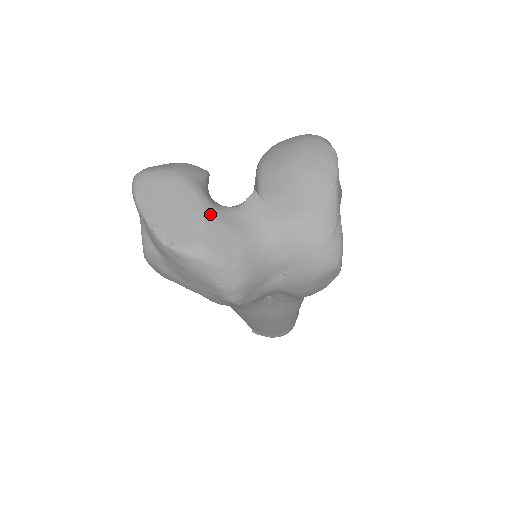
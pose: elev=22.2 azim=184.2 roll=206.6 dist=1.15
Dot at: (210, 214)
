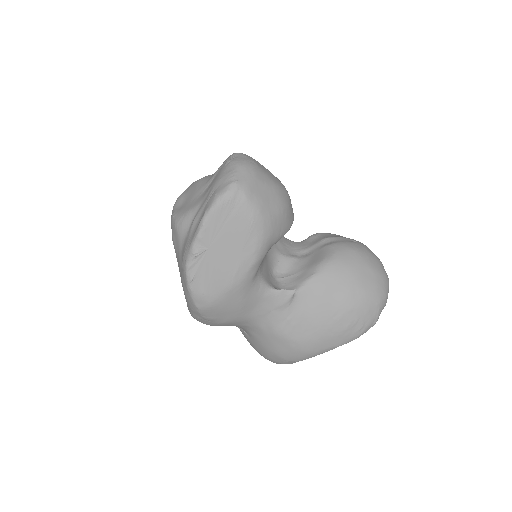
Dot at: (242, 287)
